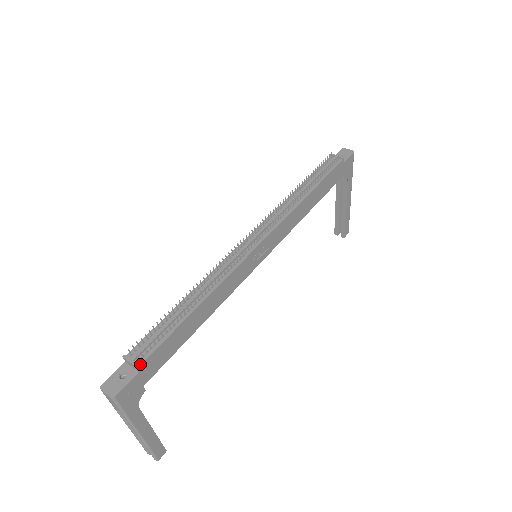
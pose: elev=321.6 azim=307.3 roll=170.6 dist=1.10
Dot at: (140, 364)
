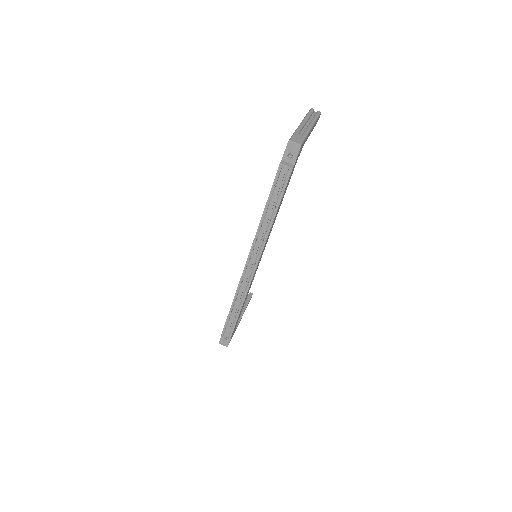
Dot at: (230, 338)
